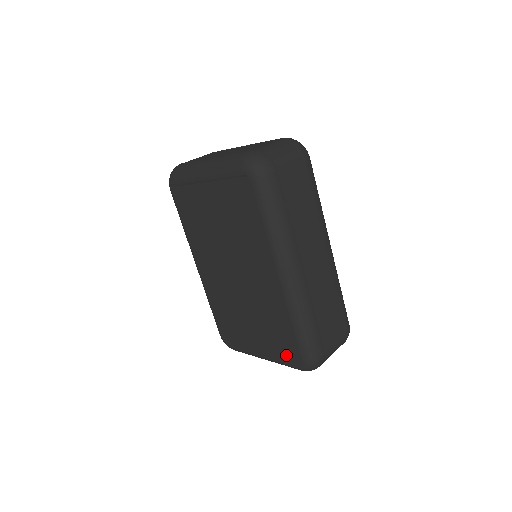
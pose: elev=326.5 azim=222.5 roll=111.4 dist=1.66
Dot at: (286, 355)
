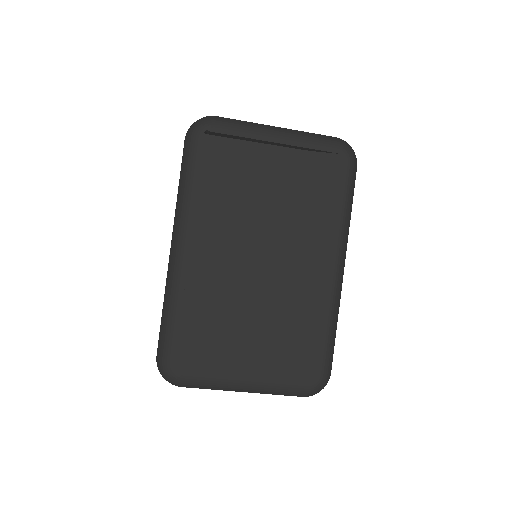
Dot at: (297, 373)
